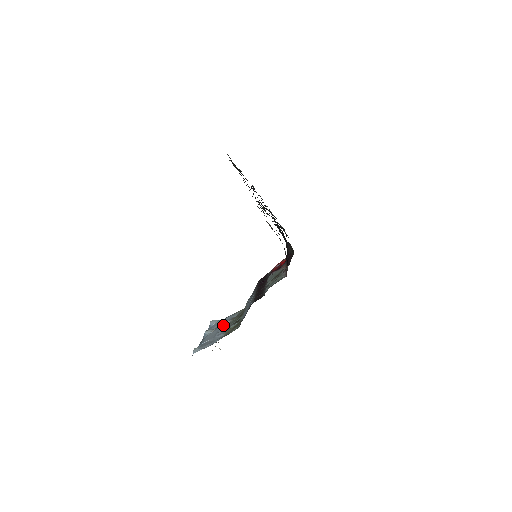
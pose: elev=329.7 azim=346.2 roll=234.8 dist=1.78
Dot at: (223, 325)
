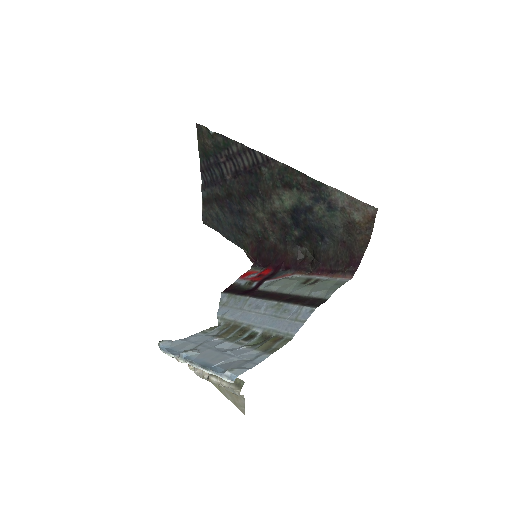
Dot at: (212, 344)
